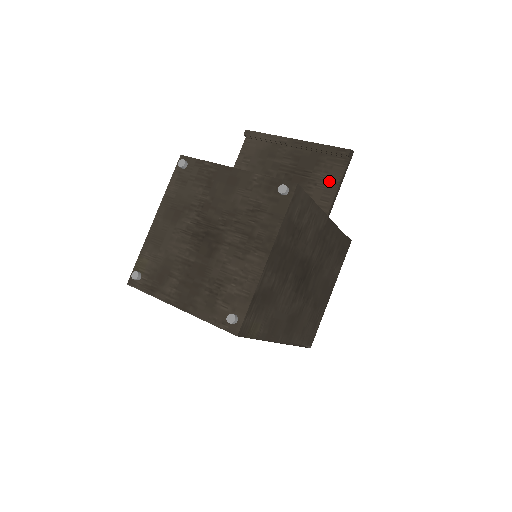
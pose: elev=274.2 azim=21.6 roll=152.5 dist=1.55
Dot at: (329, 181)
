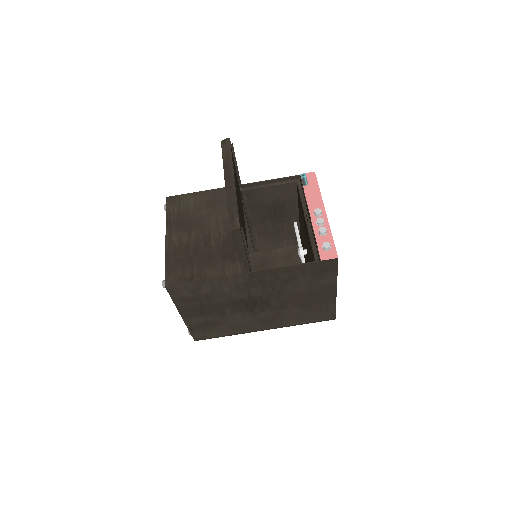
Dot at: occluded
